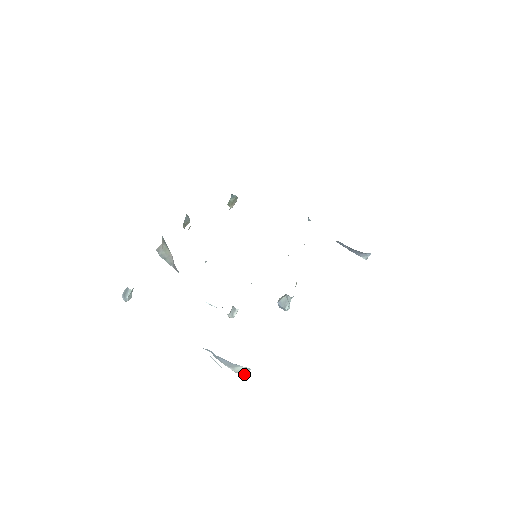
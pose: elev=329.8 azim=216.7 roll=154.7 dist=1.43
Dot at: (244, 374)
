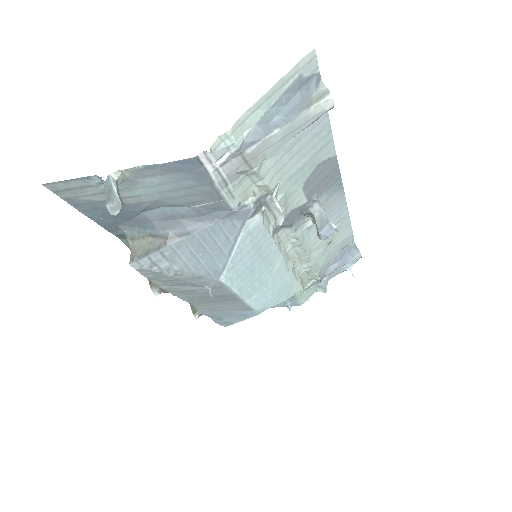
Dot at: (326, 92)
